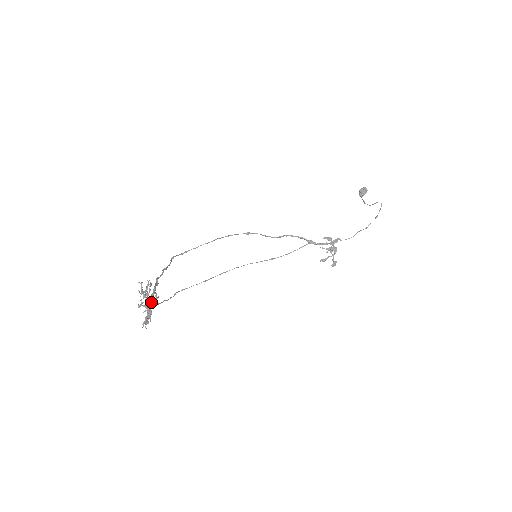
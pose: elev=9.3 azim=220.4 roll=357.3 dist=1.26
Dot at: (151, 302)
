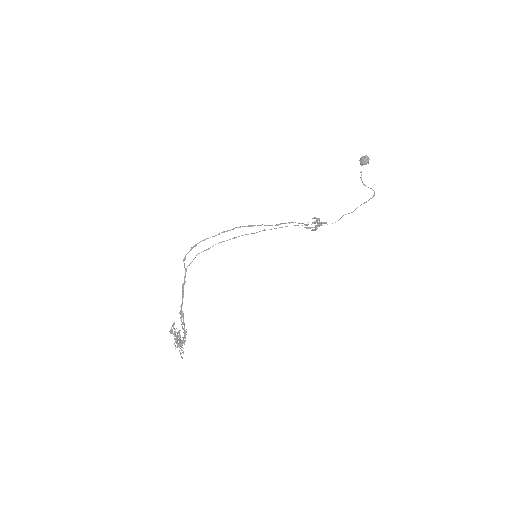
Dot at: (184, 343)
